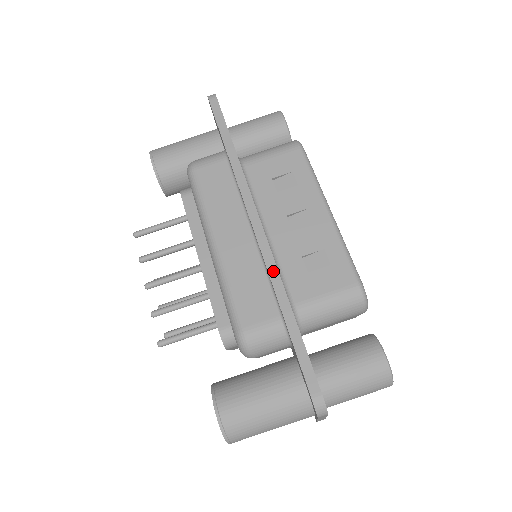
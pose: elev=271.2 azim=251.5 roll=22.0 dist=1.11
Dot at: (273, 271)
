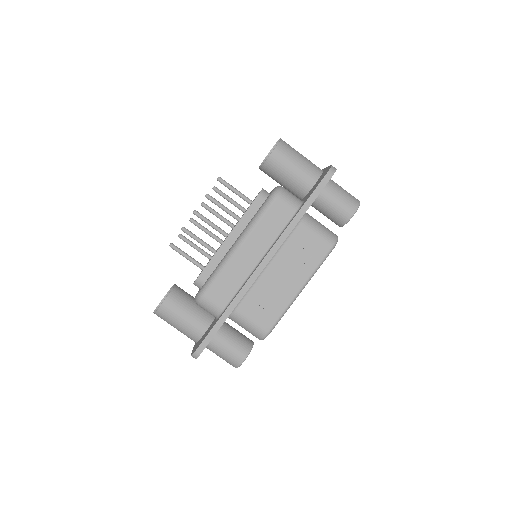
Dot at: (243, 292)
